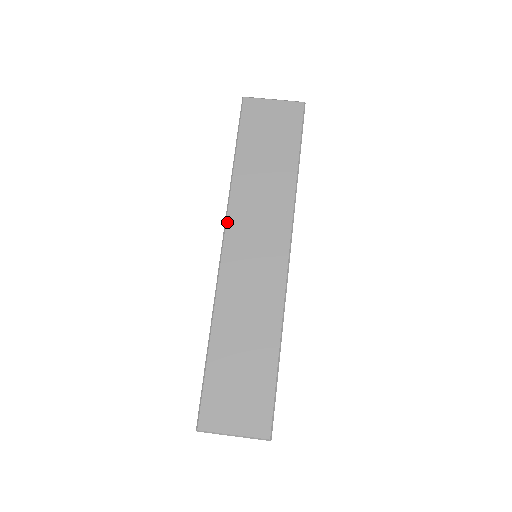
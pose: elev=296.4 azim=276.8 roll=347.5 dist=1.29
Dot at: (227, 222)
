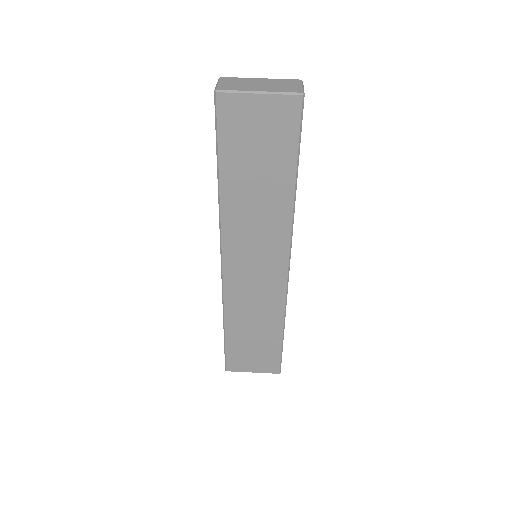
Dot at: (222, 243)
